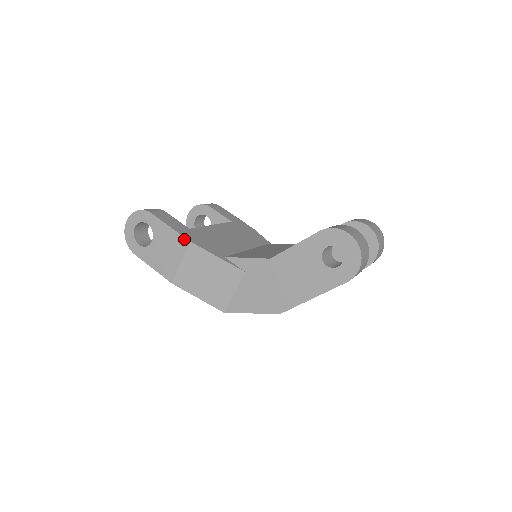
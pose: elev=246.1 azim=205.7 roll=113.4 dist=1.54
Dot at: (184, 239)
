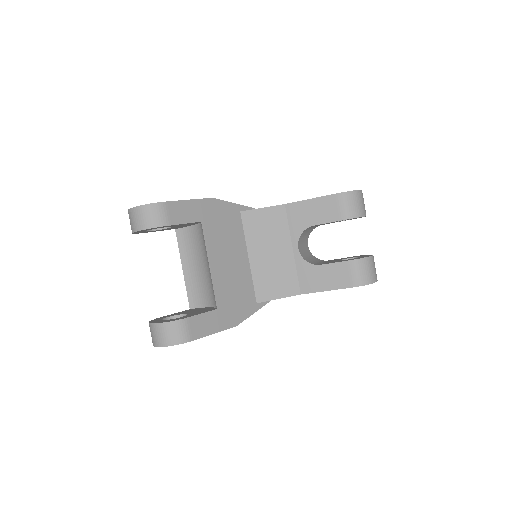
Dot at: occluded
